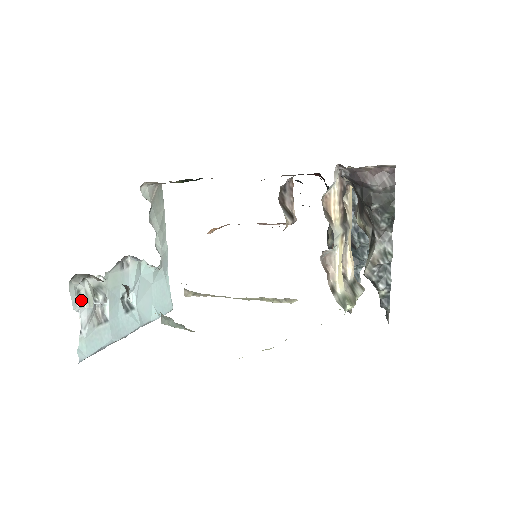
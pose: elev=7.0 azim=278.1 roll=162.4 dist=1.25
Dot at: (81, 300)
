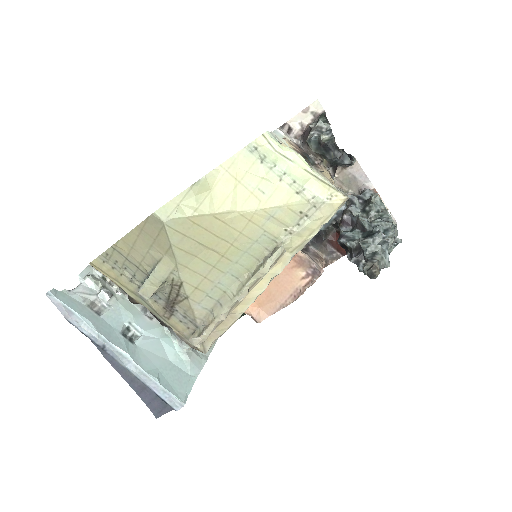
Dot at: (89, 275)
